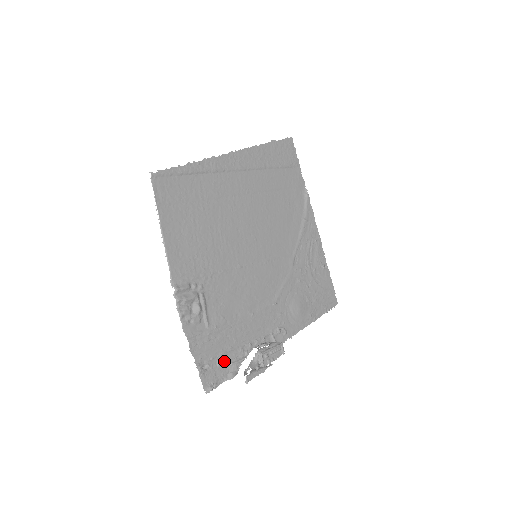
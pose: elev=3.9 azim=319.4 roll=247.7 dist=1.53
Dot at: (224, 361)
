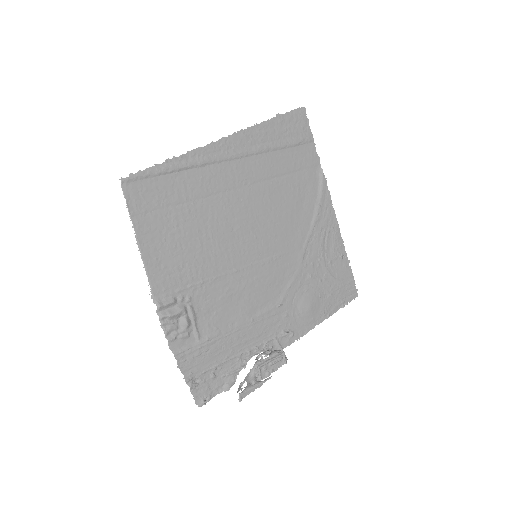
Dot at: (219, 372)
